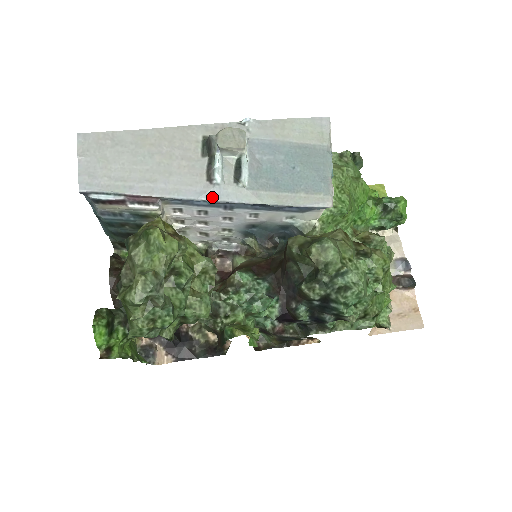
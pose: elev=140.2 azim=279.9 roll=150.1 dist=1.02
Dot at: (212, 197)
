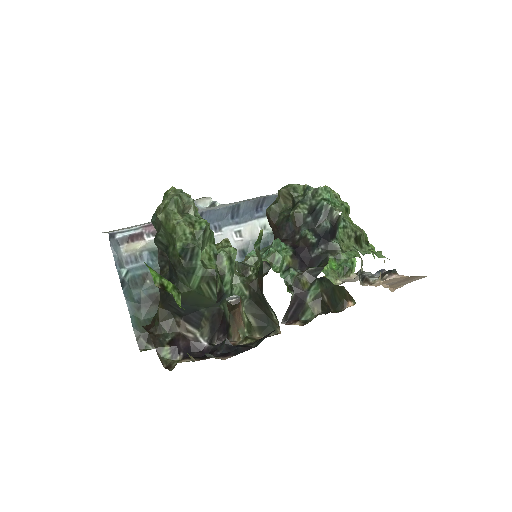
Dot at: (202, 211)
